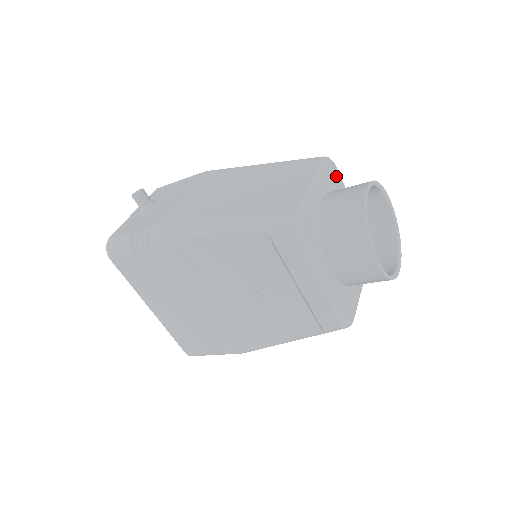
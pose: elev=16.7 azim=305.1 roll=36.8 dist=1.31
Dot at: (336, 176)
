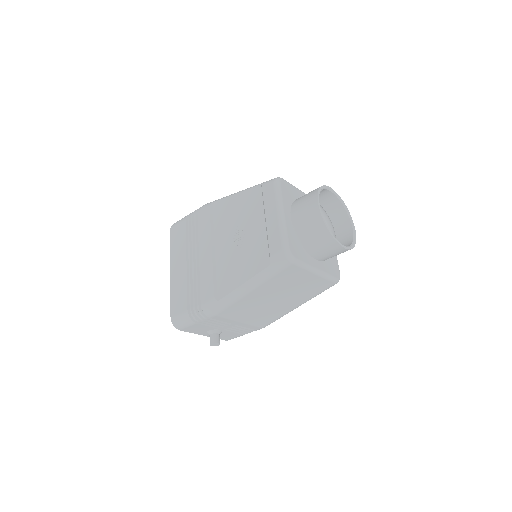
Dot at: occluded
